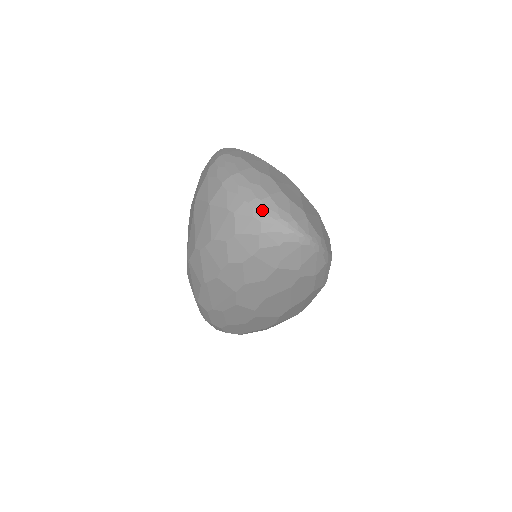
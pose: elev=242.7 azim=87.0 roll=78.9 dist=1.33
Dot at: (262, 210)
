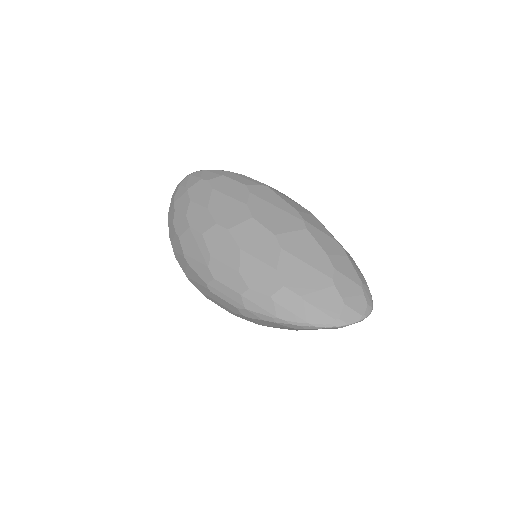
Dot at: occluded
